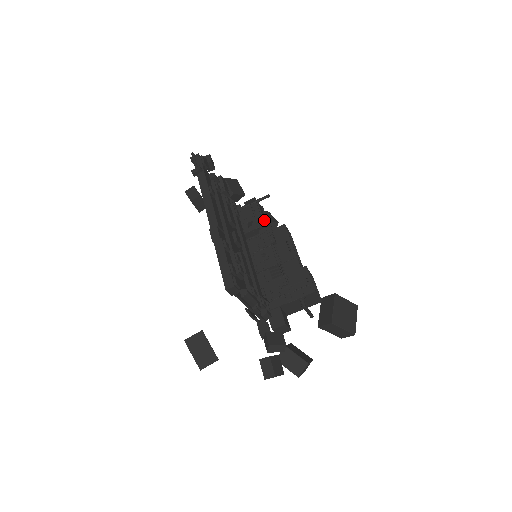
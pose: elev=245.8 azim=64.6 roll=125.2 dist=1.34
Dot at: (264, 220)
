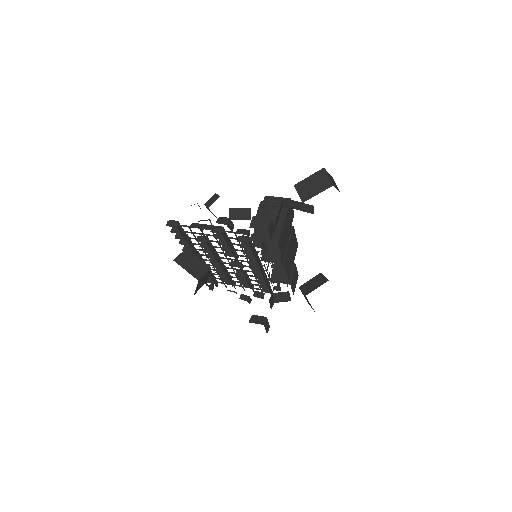
Dot at: occluded
